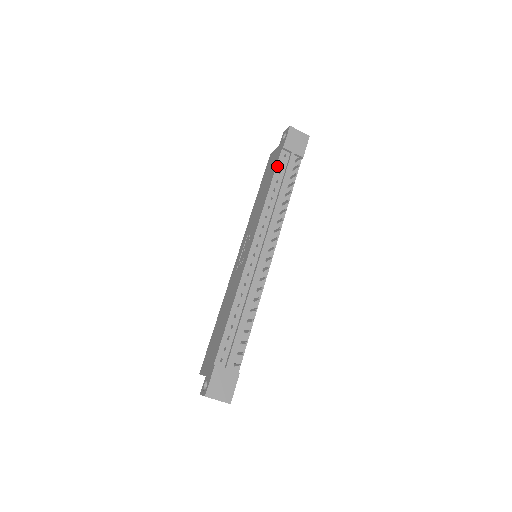
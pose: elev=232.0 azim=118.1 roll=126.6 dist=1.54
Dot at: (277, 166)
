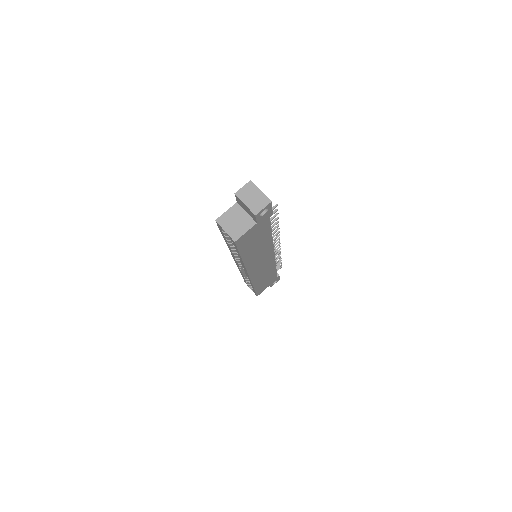
Dot at: occluded
